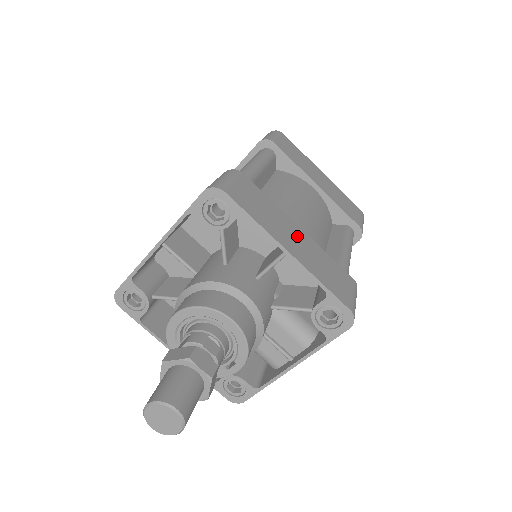
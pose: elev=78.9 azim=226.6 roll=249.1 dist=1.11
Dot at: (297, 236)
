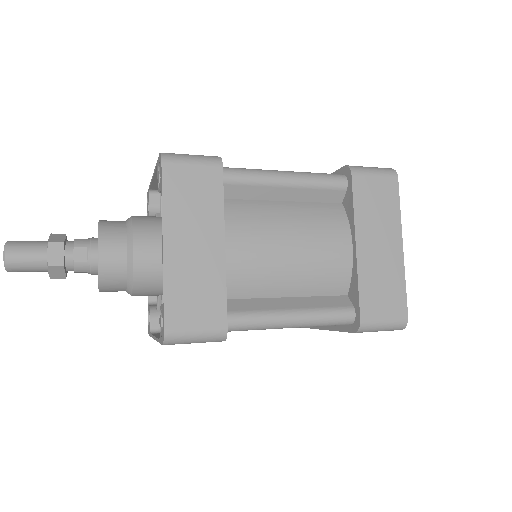
Dot at: (204, 246)
